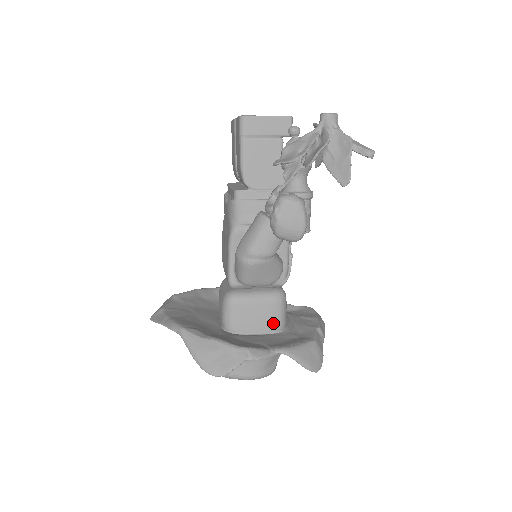
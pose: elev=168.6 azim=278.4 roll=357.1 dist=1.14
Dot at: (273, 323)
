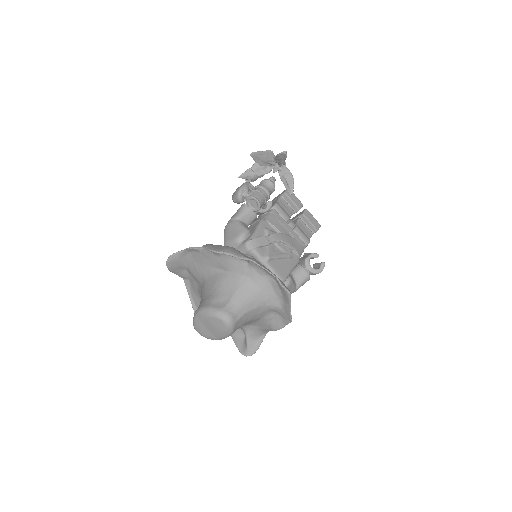
Dot at: occluded
